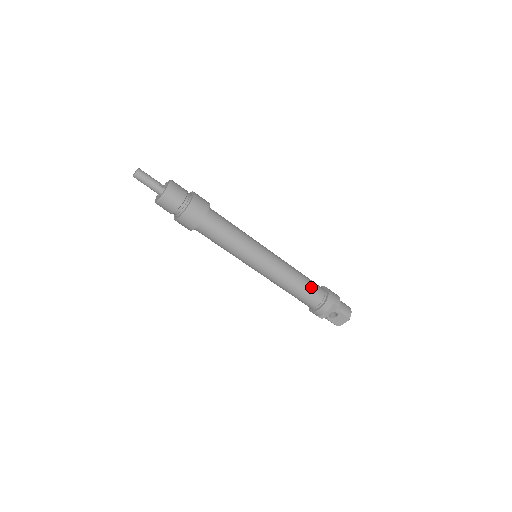
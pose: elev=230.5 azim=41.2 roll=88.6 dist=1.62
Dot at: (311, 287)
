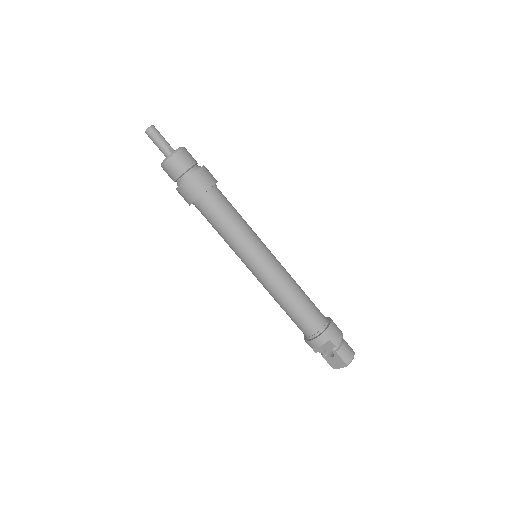
Dot at: (308, 312)
